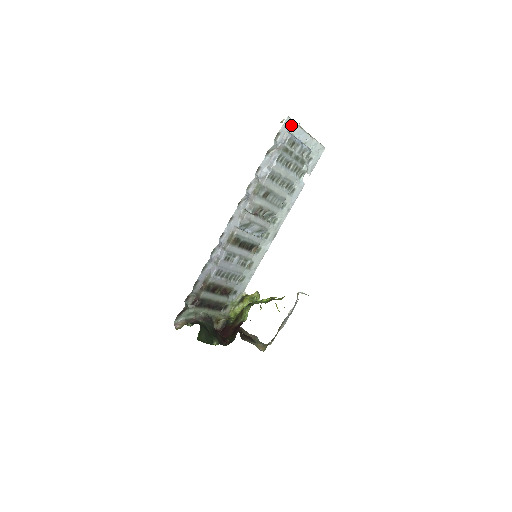
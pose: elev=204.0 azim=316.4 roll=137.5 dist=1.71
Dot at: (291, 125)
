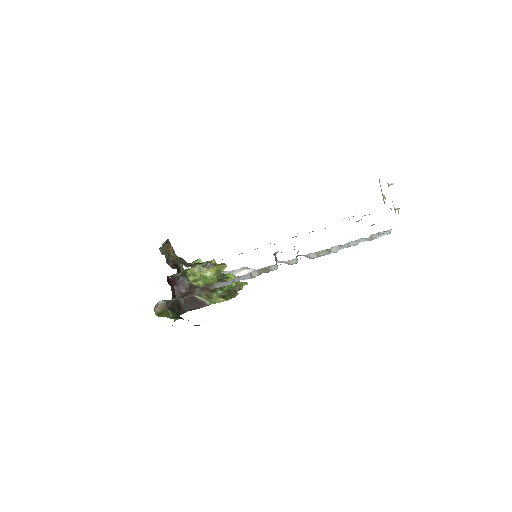
Dot at: occluded
